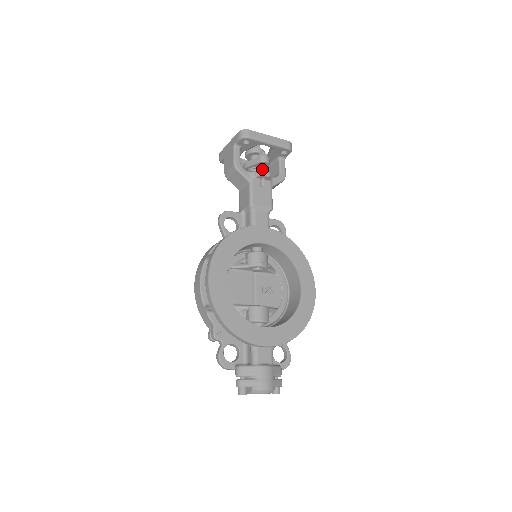
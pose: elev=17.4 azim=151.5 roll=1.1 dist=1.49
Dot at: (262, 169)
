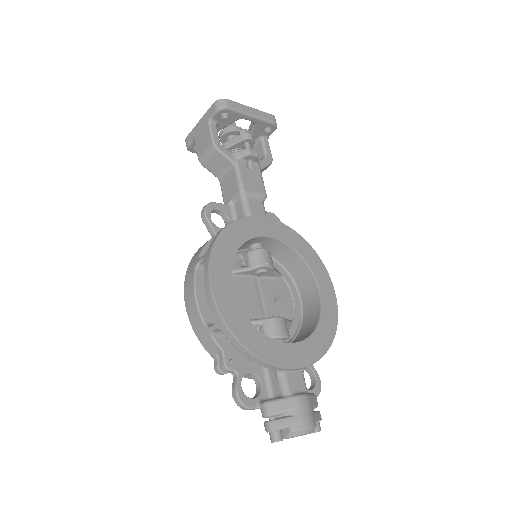
Dot at: (248, 147)
